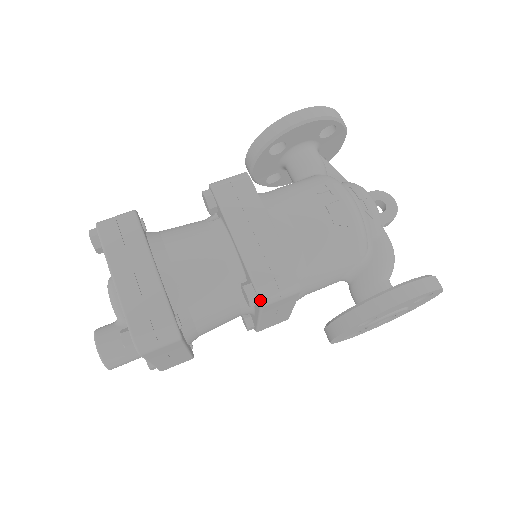
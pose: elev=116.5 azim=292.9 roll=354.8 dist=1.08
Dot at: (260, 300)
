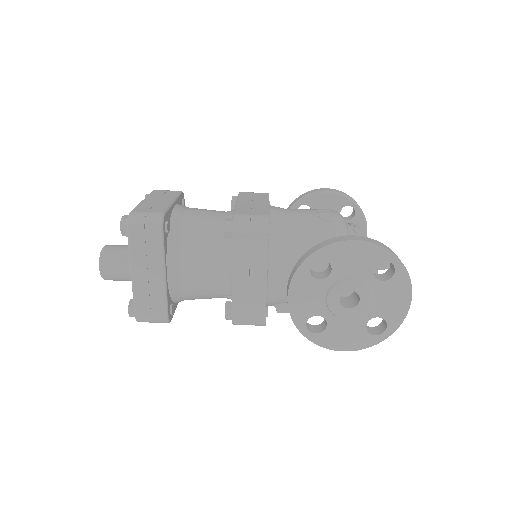
Dot at: (233, 222)
